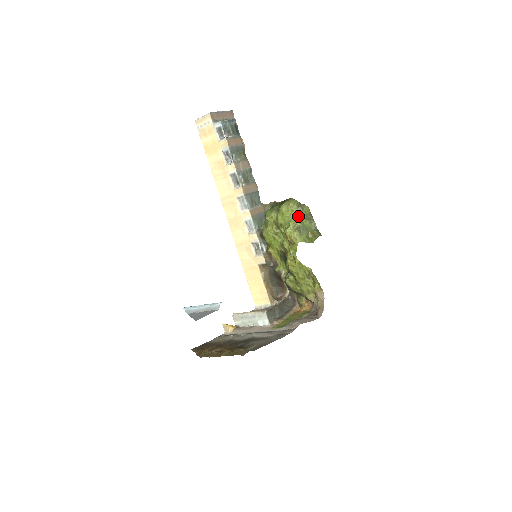
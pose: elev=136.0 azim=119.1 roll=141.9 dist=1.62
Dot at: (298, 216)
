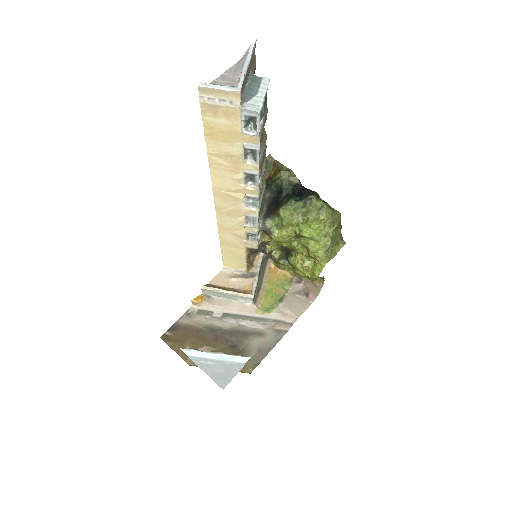
Dot at: (331, 233)
